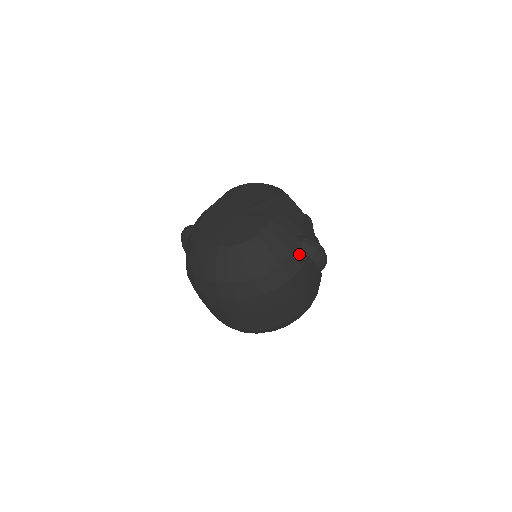
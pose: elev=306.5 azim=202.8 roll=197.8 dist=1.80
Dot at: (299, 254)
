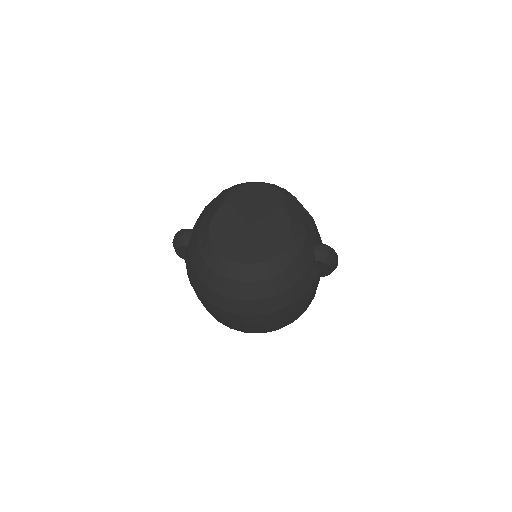
Dot at: (317, 262)
